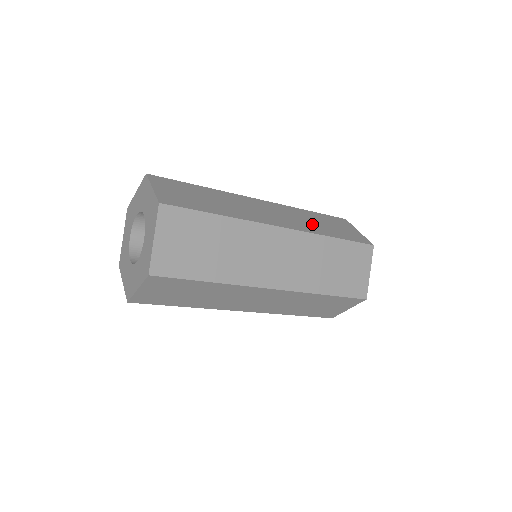
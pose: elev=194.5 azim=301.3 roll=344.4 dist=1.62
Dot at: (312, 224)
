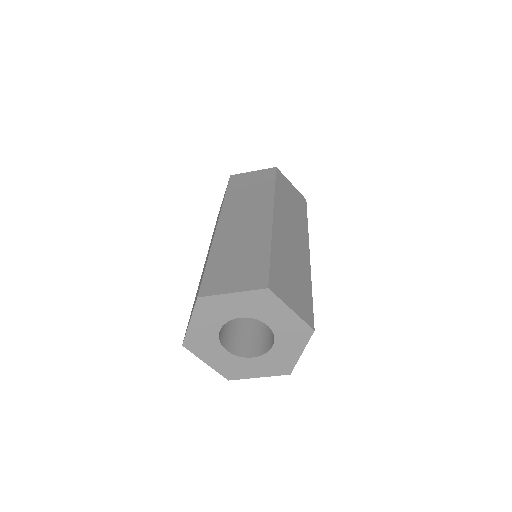
Dot at: (296, 215)
